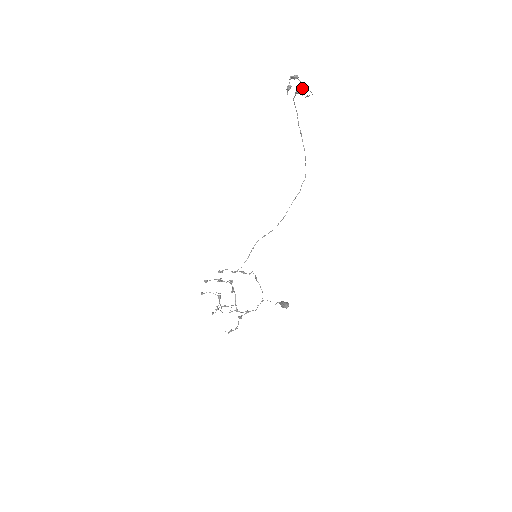
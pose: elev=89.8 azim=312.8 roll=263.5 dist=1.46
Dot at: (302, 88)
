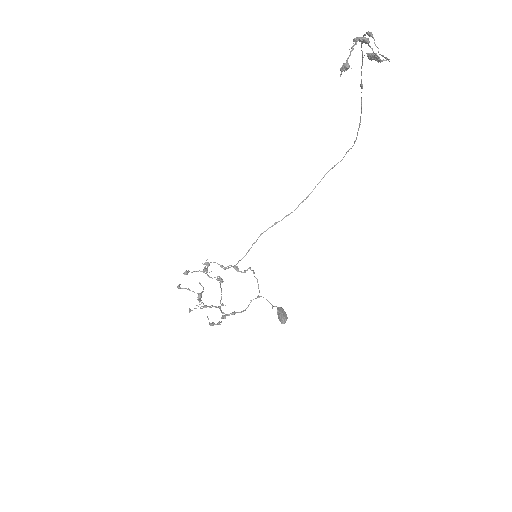
Dot at: (373, 55)
